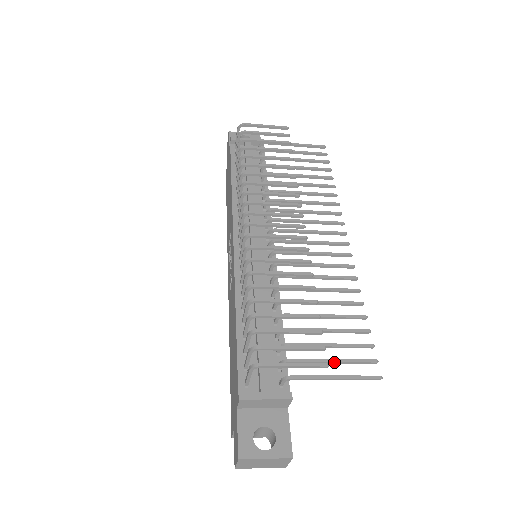
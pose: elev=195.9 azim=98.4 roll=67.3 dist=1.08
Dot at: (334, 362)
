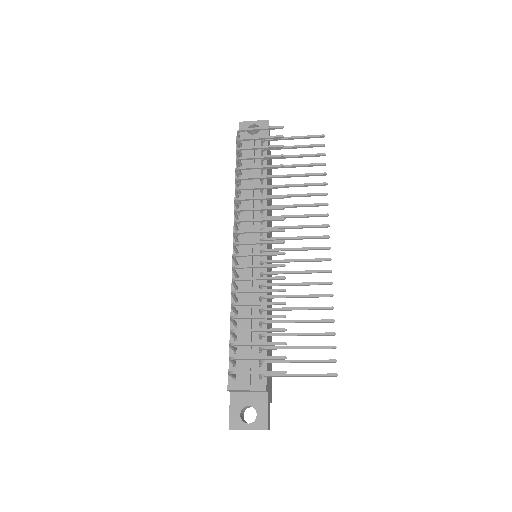
Dot at: (300, 362)
